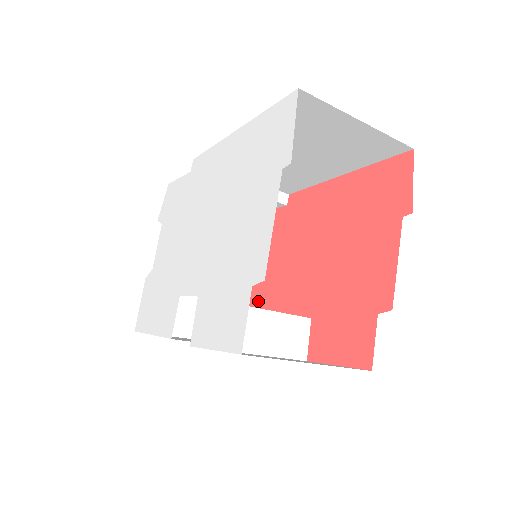
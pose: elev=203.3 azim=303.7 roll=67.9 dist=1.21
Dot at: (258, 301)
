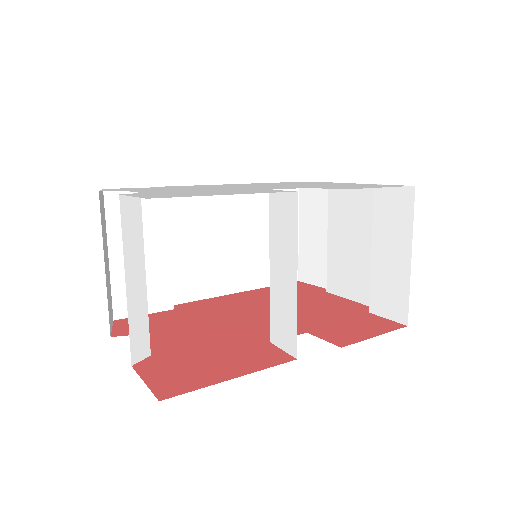
Dot at: (193, 352)
